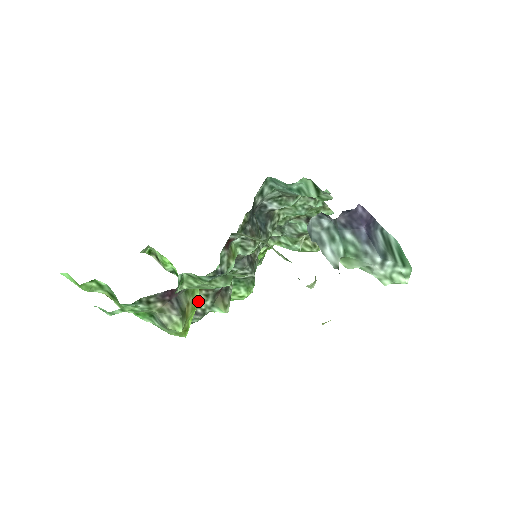
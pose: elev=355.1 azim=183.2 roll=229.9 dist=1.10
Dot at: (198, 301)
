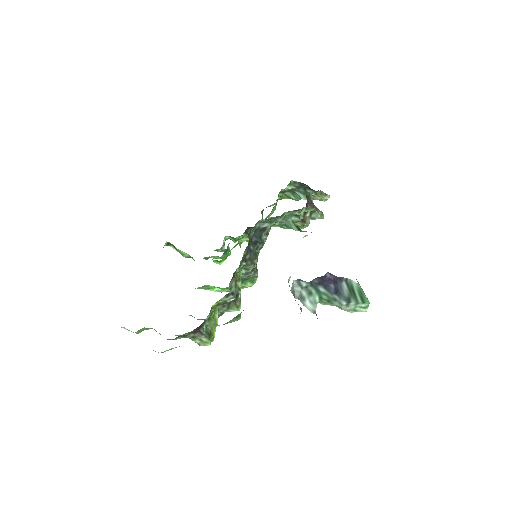
Dot at: occluded
